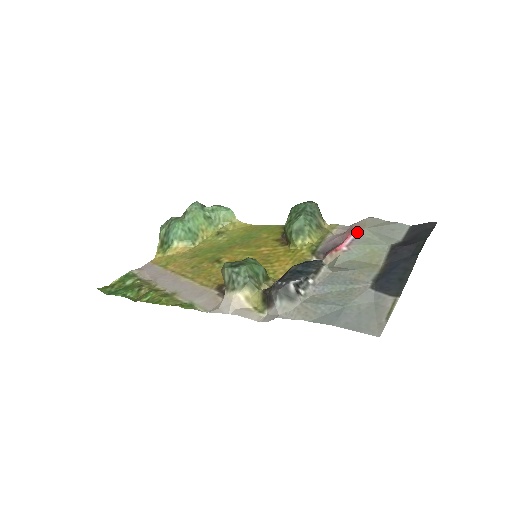
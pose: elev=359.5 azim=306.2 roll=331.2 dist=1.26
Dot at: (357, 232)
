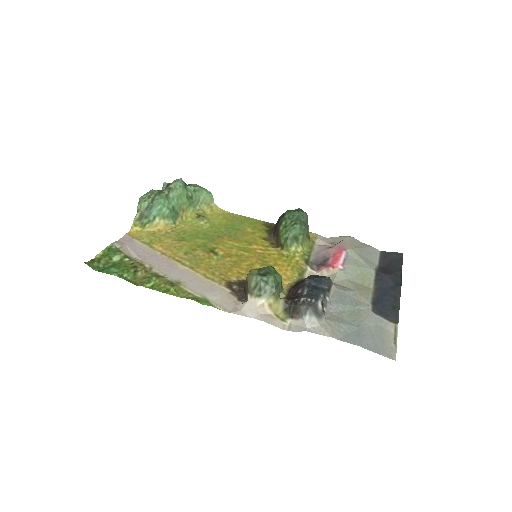
Dot at: (346, 251)
